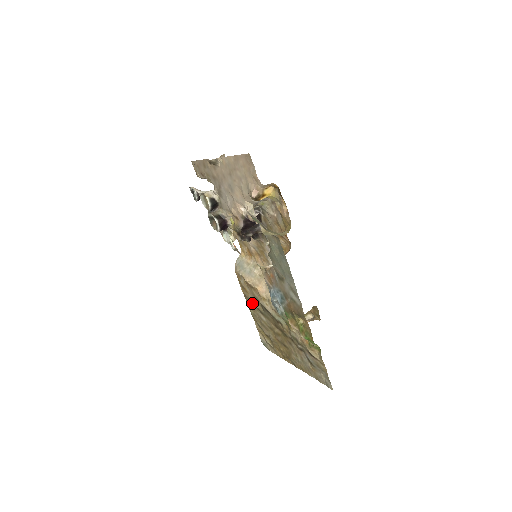
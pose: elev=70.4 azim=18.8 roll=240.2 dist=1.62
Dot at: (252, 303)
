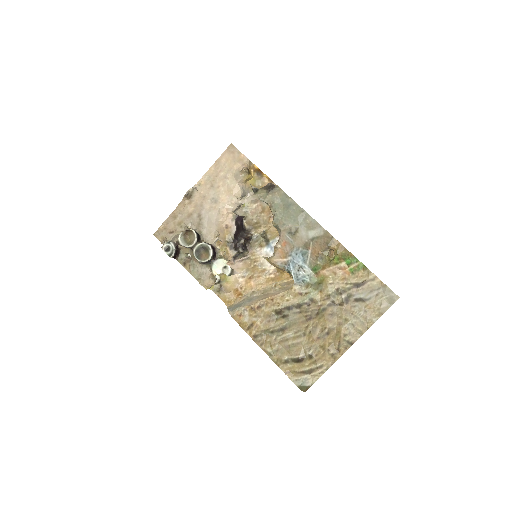
Dot at: (267, 335)
